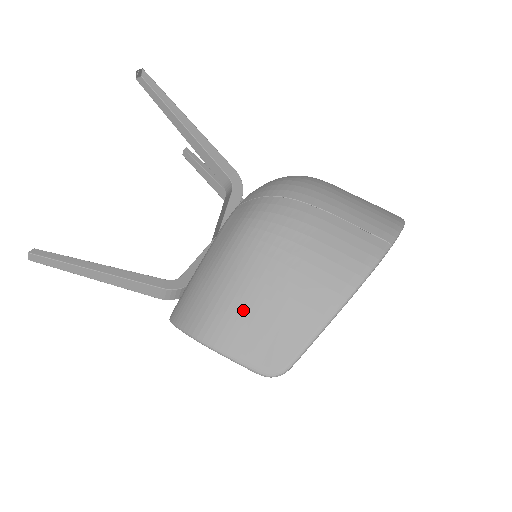
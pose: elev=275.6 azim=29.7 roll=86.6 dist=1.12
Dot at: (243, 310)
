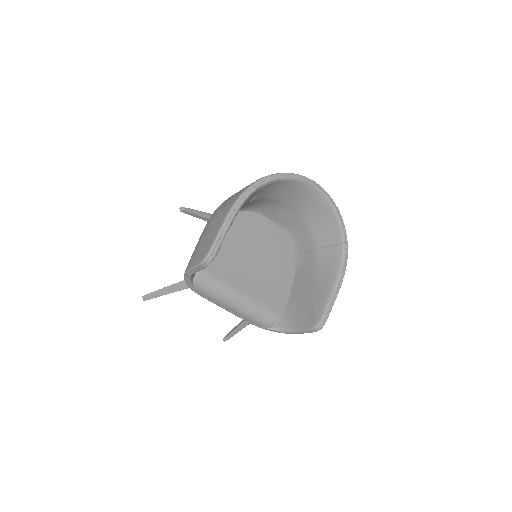
Dot at: (197, 247)
